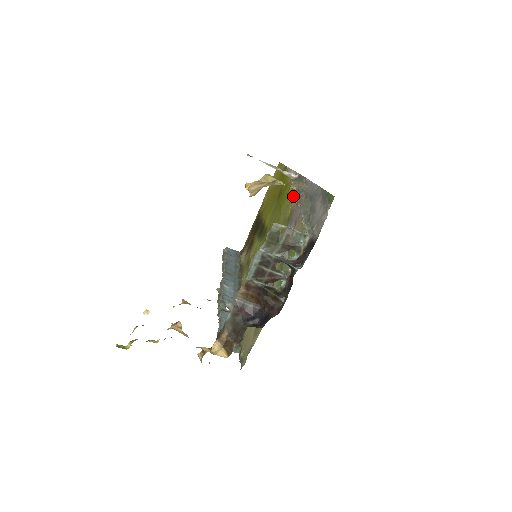
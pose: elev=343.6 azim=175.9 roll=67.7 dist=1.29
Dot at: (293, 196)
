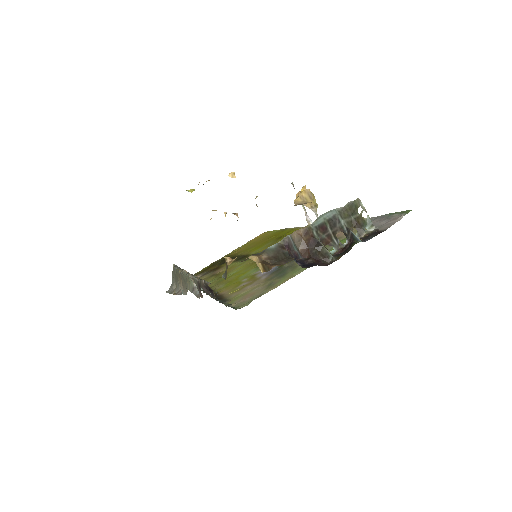
Dot at: occluded
